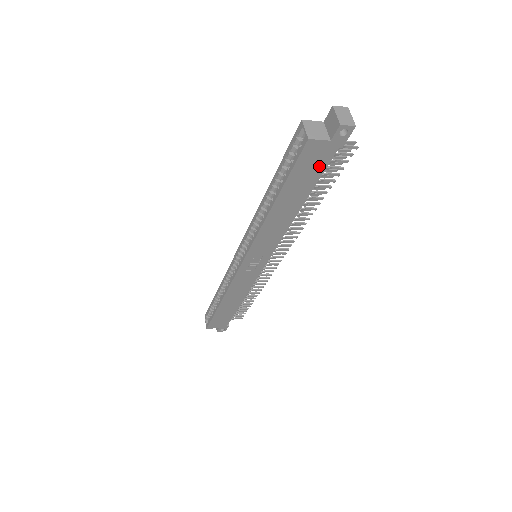
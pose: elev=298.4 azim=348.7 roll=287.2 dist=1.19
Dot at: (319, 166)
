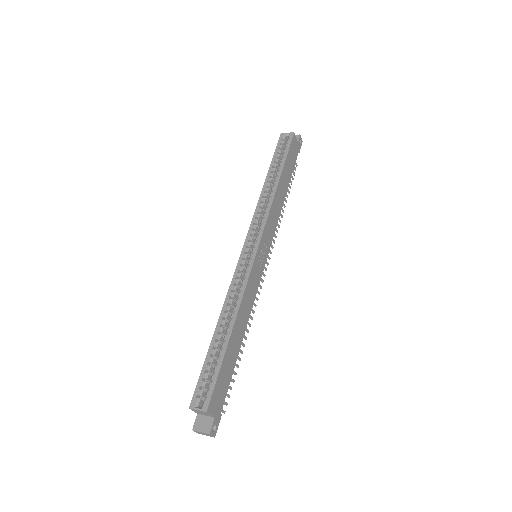
Dot at: (294, 159)
